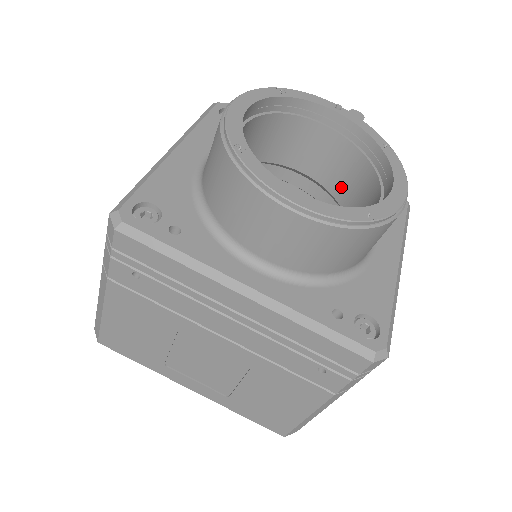
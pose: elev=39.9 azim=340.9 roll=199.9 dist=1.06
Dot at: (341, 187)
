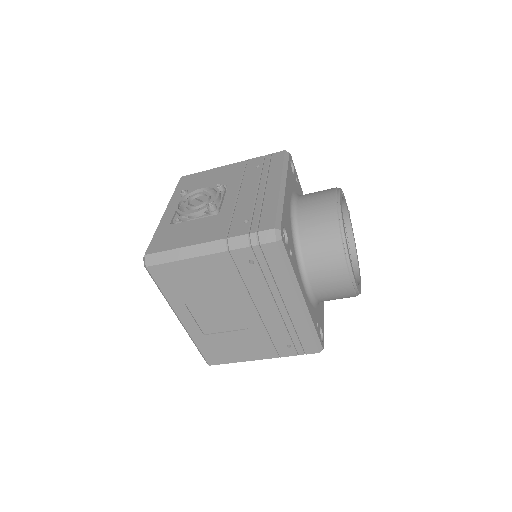
Dot at: occluded
